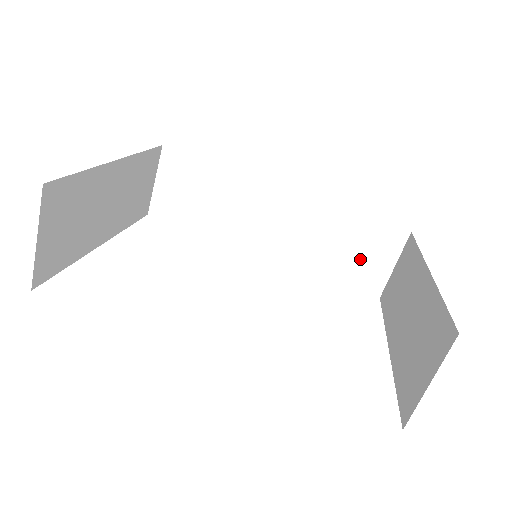
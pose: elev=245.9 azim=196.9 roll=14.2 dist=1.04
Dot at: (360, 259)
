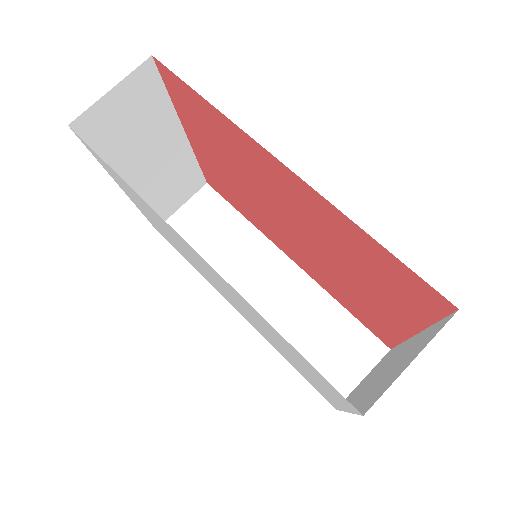
Dot at: (332, 357)
